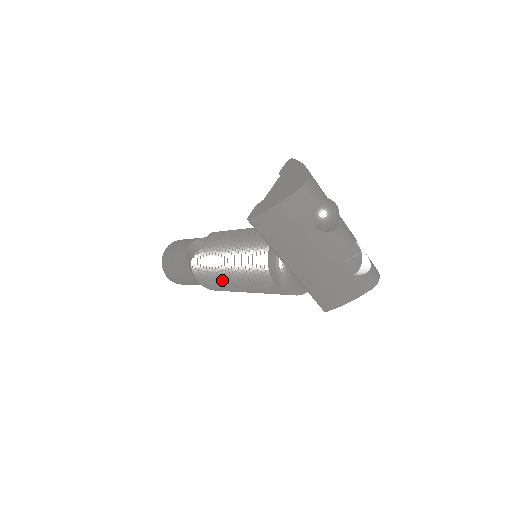
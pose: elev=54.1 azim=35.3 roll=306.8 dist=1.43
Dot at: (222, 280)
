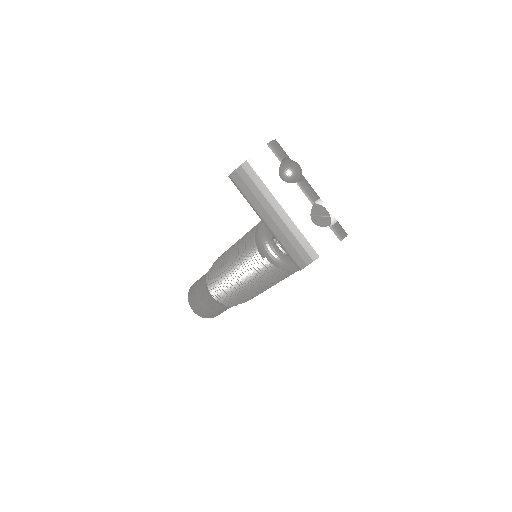
Dot at: (226, 279)
